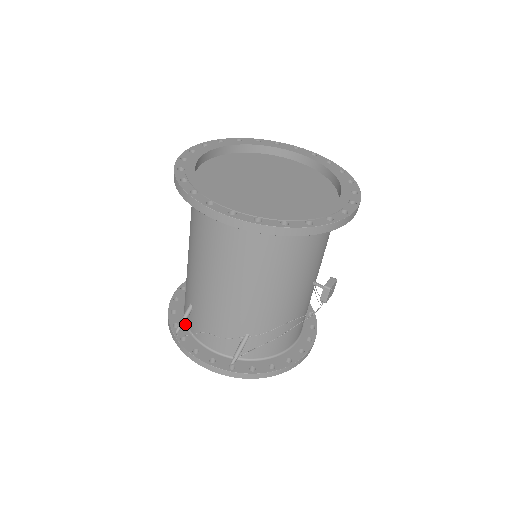
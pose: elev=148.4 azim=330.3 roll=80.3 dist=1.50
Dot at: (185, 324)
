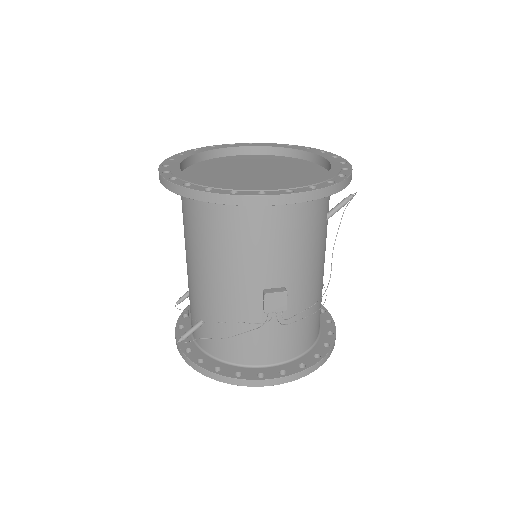
Dot at: occluded
